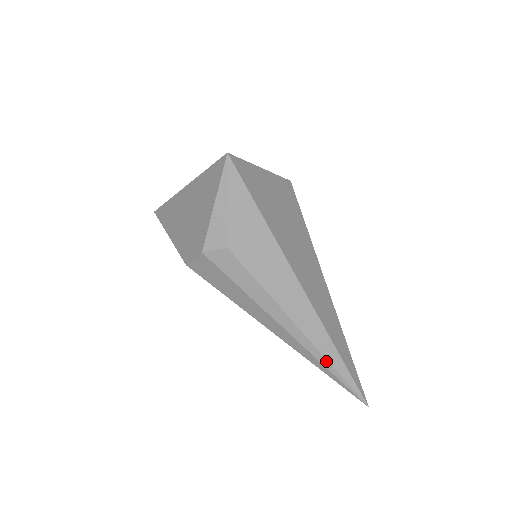
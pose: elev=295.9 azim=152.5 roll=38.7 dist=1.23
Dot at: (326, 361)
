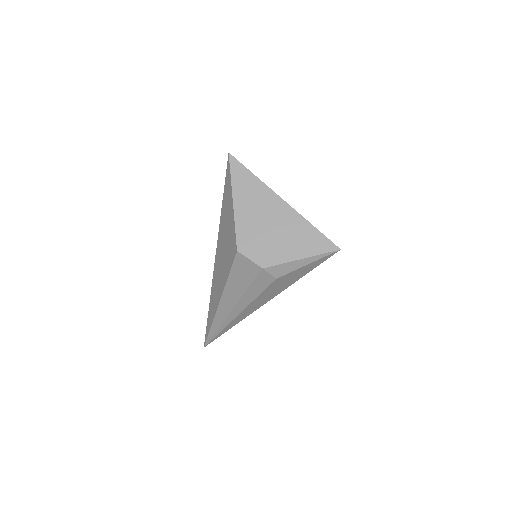
Dot at: (222, 329)
